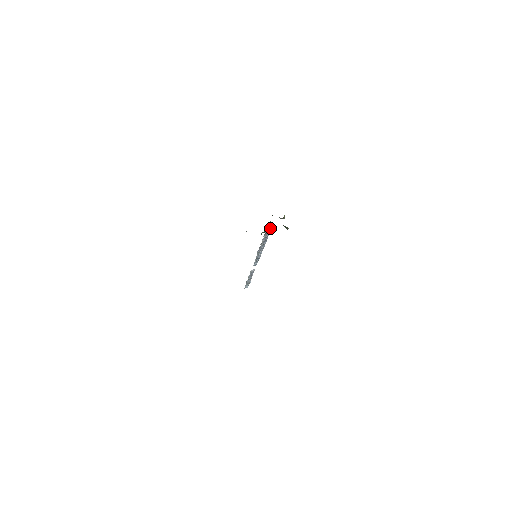
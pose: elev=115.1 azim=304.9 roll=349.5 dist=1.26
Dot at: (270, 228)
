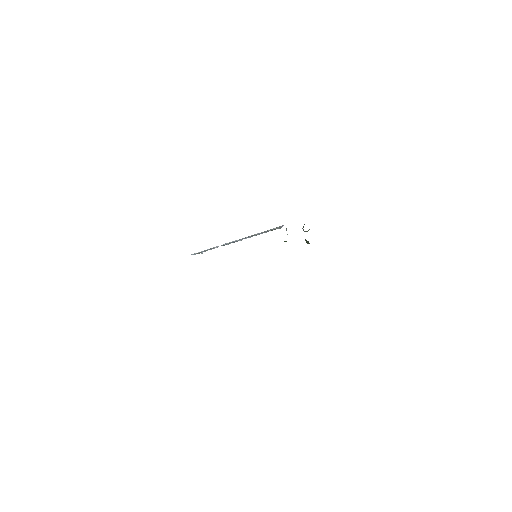
Dot at: occluded
